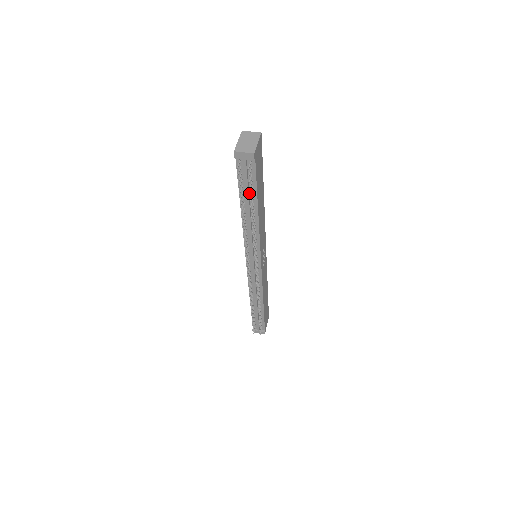
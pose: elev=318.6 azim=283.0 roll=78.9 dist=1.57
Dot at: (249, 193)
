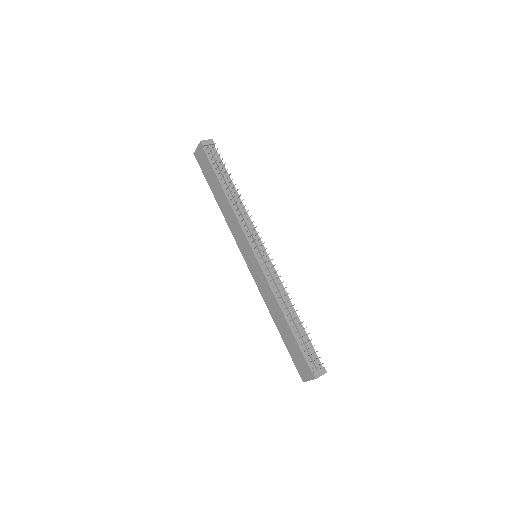
Dot at: (223, 174)
